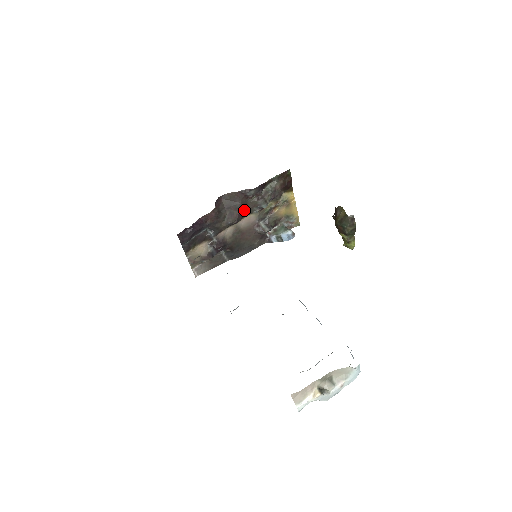
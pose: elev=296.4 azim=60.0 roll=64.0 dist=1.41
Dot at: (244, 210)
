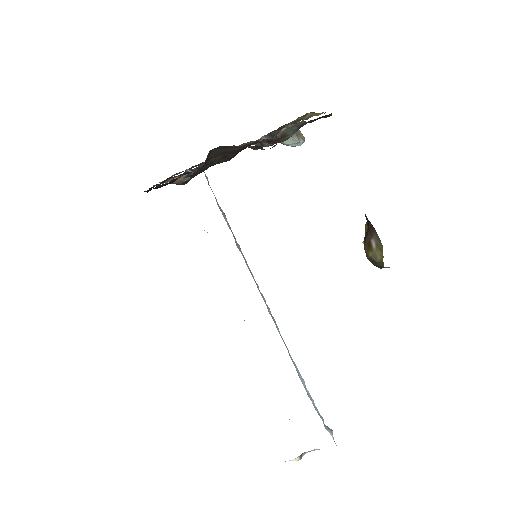
Dot at: (244, 148)
